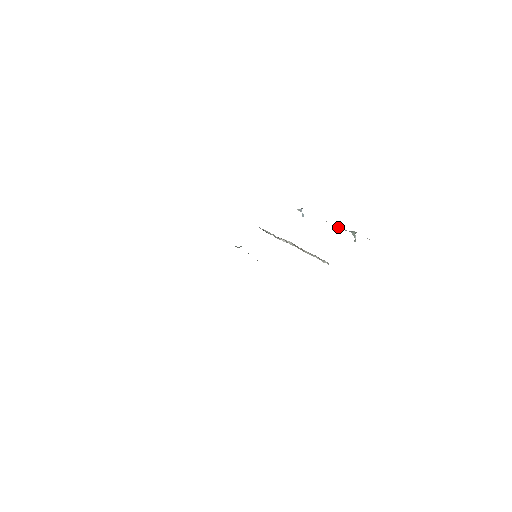
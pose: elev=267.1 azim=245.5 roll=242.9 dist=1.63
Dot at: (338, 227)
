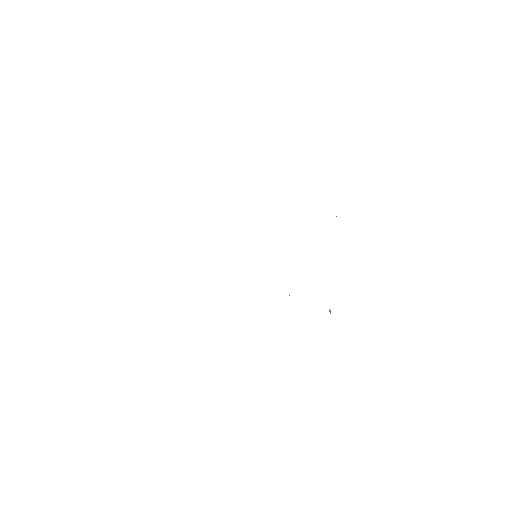
Dot at: occluded
